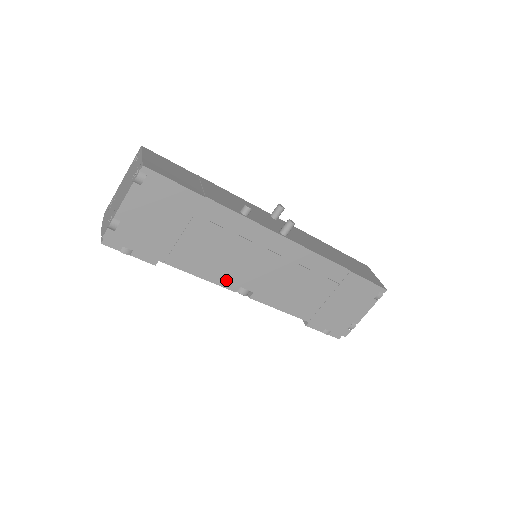
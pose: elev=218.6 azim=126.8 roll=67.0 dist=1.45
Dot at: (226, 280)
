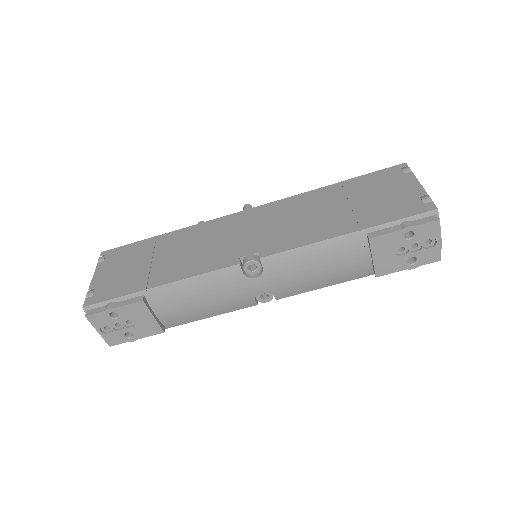
Dot at: (219, 263)
